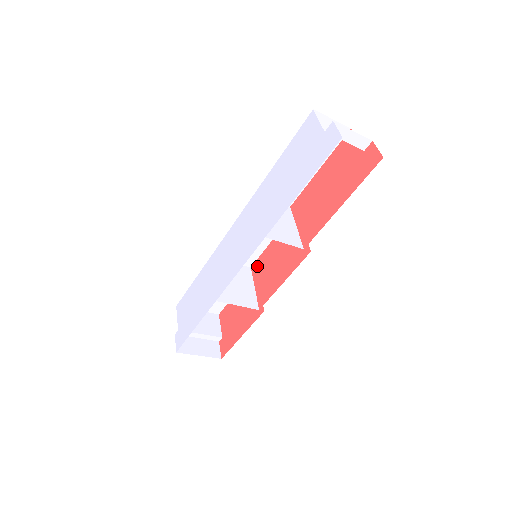
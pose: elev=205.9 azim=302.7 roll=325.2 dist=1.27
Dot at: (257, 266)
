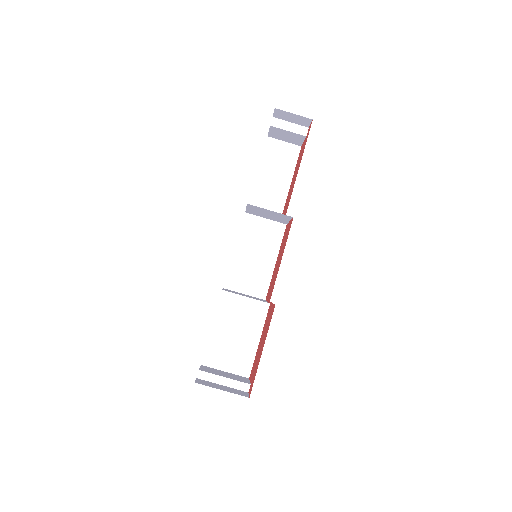
Dot at: (268, 290)
